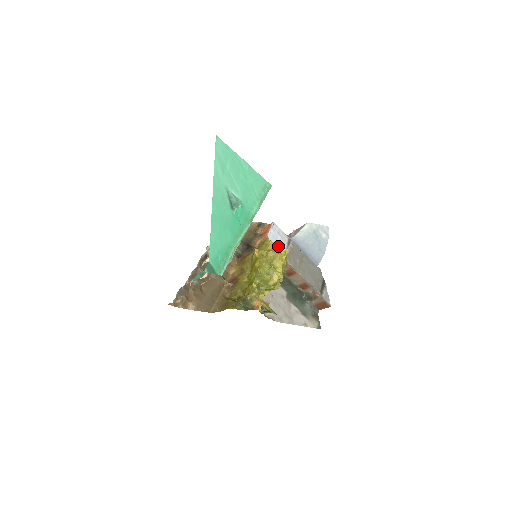
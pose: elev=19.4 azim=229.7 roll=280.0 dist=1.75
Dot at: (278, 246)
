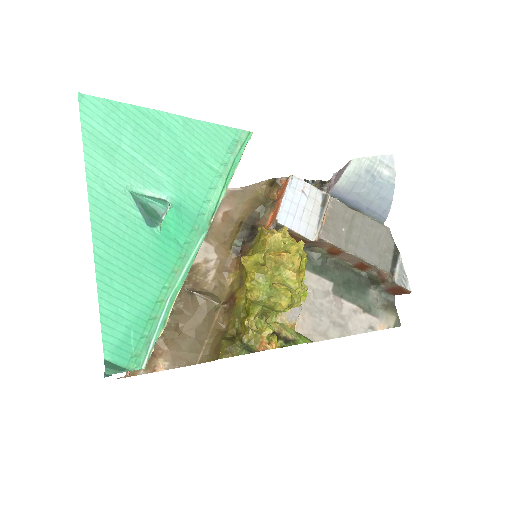
Dot at: (302, 217)
